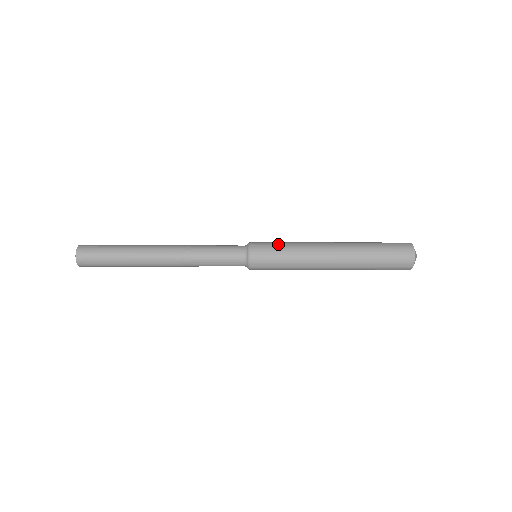
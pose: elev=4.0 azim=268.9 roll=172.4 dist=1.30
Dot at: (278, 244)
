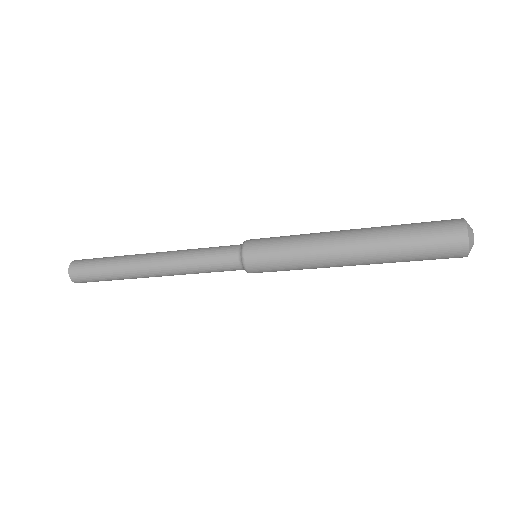
Dot at: (278, 238)
